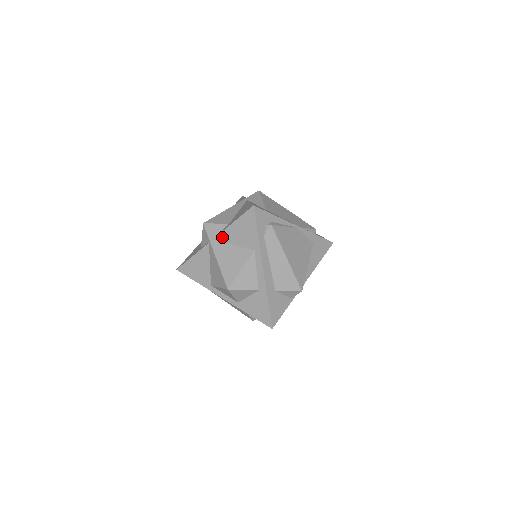
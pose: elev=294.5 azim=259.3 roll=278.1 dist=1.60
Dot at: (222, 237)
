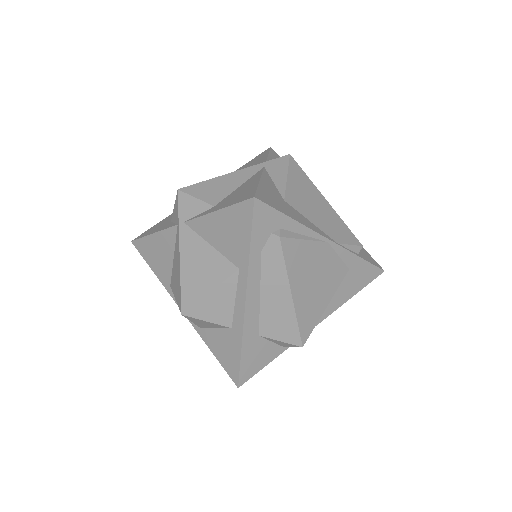
Dot at: (197, 225)
